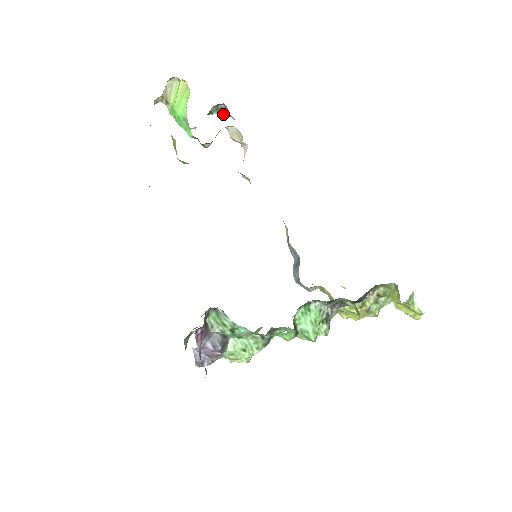
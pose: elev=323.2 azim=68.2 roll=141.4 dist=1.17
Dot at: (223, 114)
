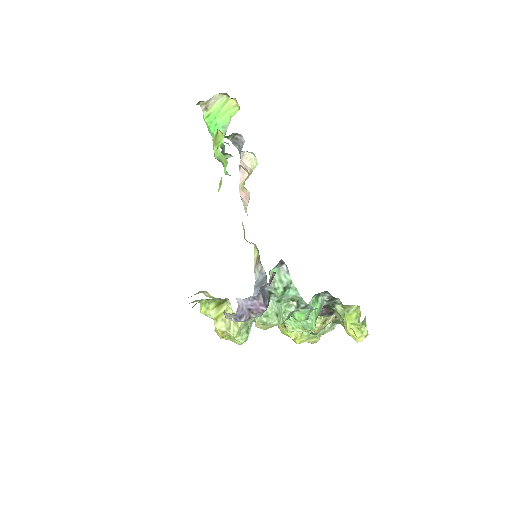
Dot at: (234, 143)
